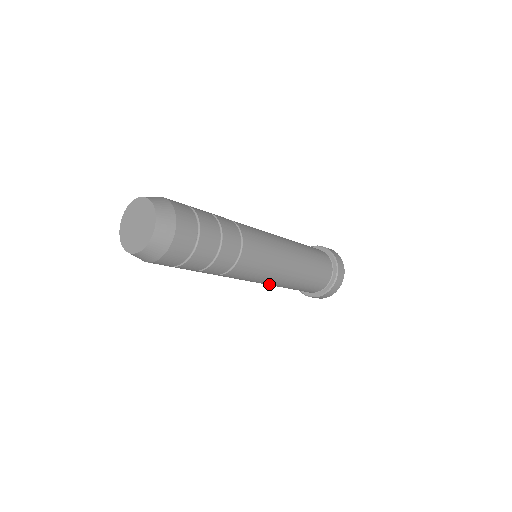
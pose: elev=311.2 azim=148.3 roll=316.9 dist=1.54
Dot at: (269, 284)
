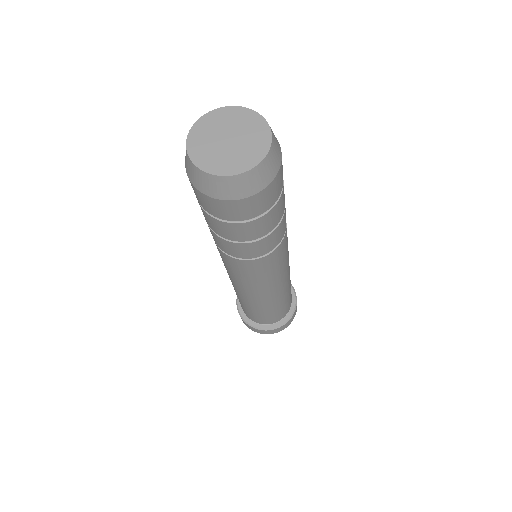
Dot at: (242, 292)
